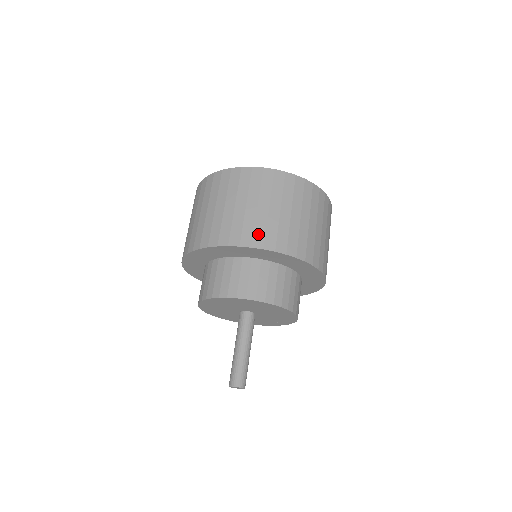
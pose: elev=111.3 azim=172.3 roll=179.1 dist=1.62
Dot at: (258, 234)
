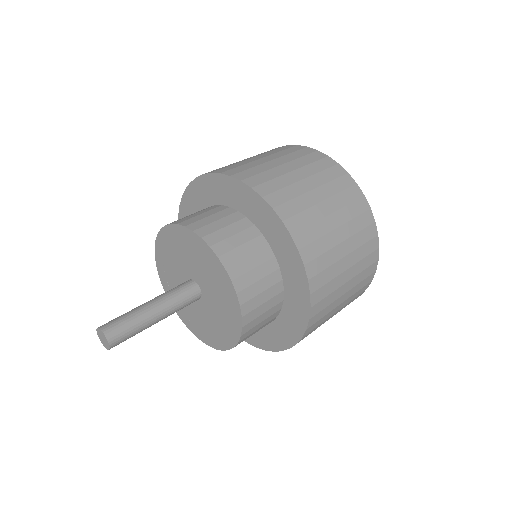
Dot at: (314, 248)
